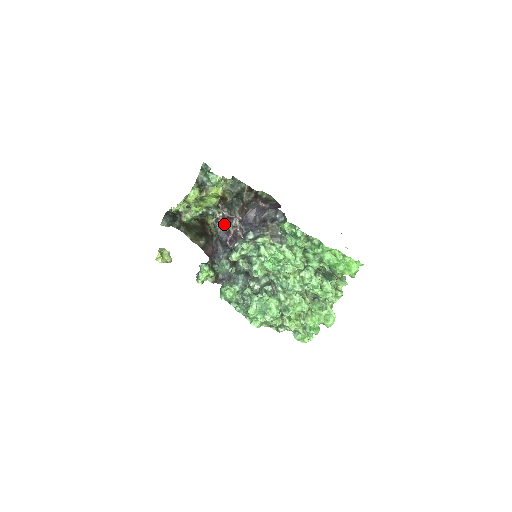
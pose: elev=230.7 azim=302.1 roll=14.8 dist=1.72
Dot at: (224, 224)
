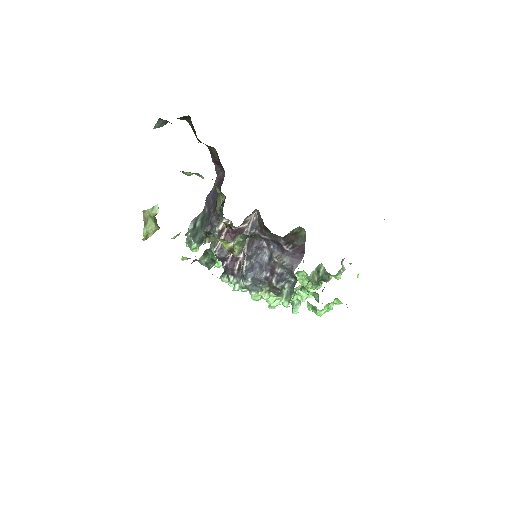
Dot at: occluded
